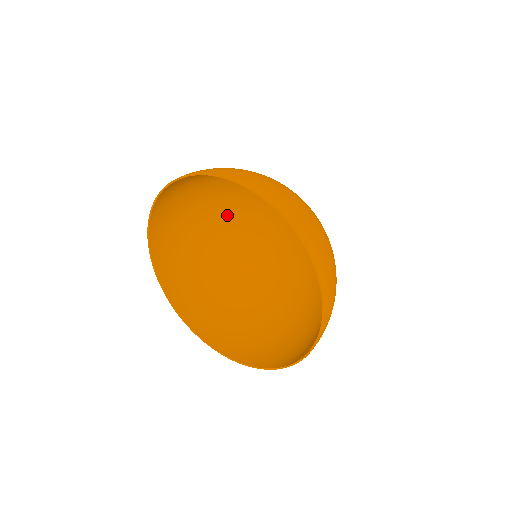
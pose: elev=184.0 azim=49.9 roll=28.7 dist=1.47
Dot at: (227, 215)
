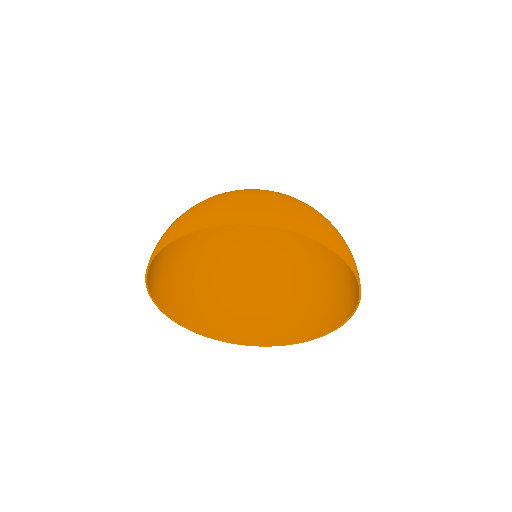
Dot at: occluded
